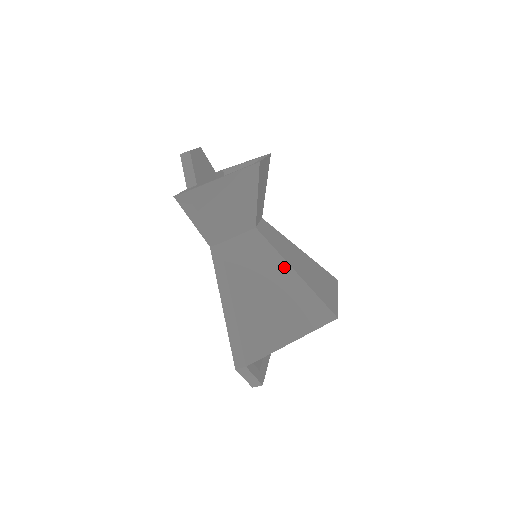
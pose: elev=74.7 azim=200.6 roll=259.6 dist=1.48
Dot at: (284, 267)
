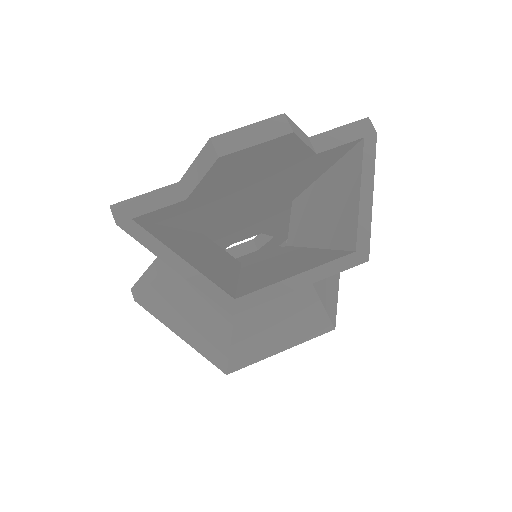
Dot at: (227, 318)
